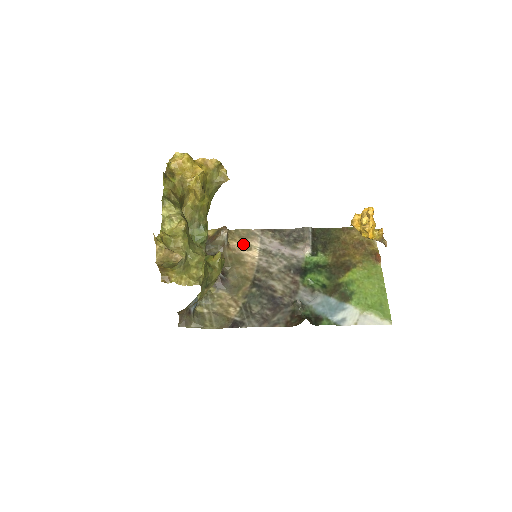
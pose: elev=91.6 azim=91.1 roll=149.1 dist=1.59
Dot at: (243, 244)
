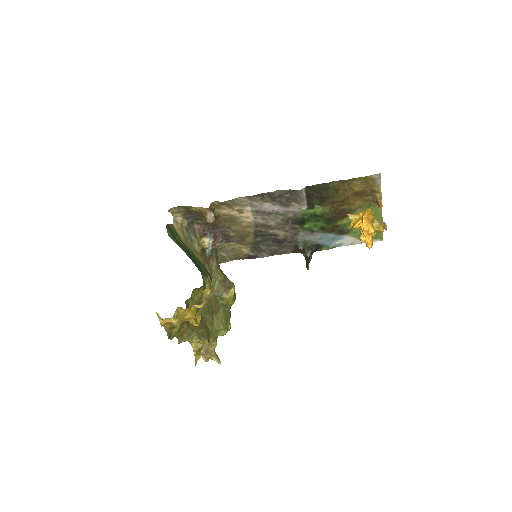
Dot at: (233, 210)
